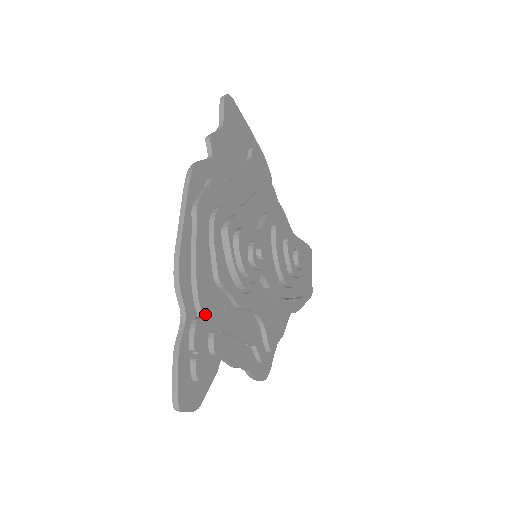
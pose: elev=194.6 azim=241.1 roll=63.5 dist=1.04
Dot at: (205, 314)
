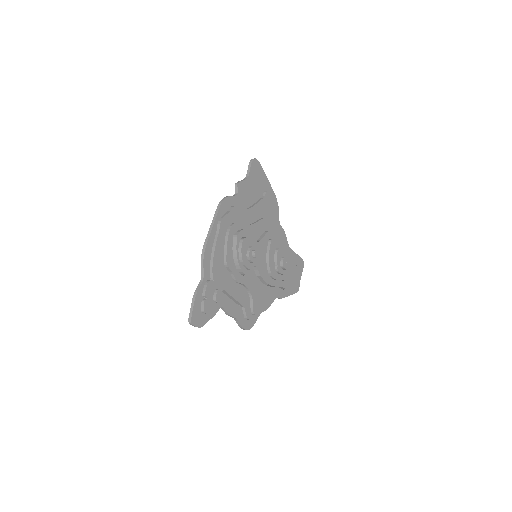
Dot at: (215, 279)
